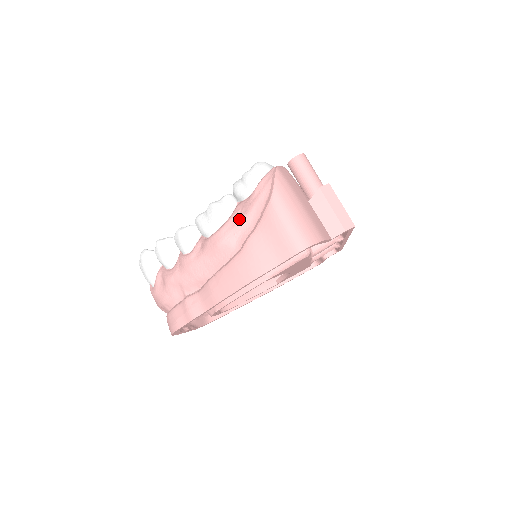
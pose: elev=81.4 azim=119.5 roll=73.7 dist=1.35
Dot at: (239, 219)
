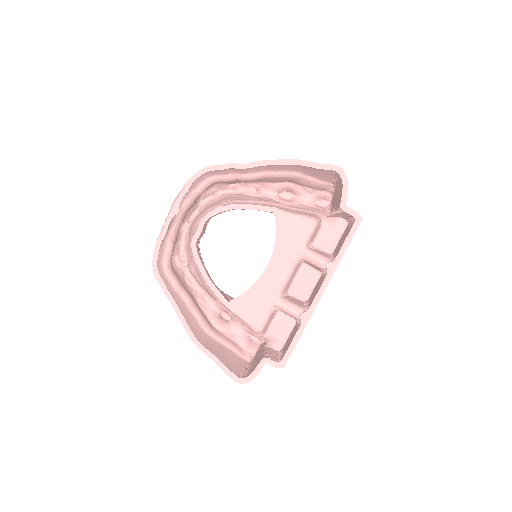
Dot at: occluded
